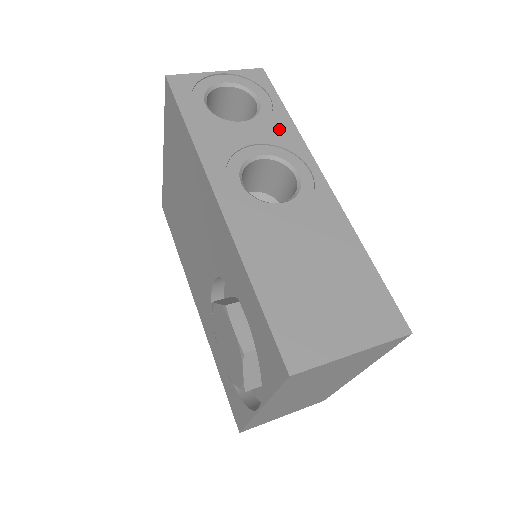
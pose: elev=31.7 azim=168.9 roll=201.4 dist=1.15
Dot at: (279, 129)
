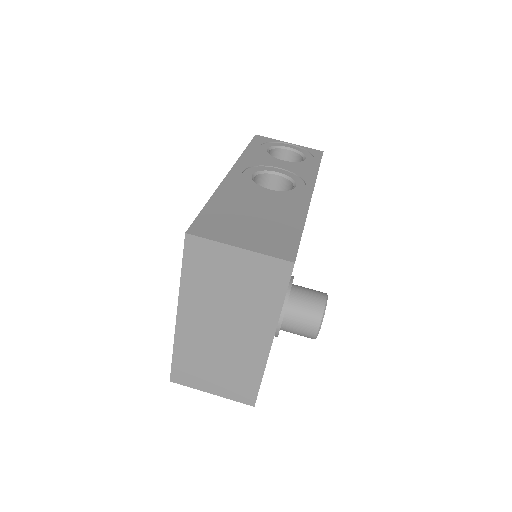
Dot at: (304, 170)
